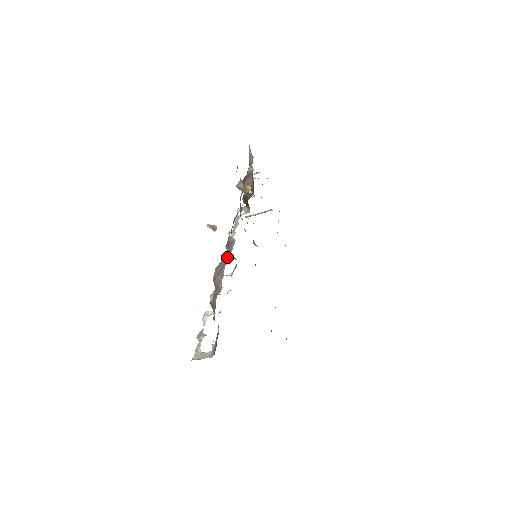
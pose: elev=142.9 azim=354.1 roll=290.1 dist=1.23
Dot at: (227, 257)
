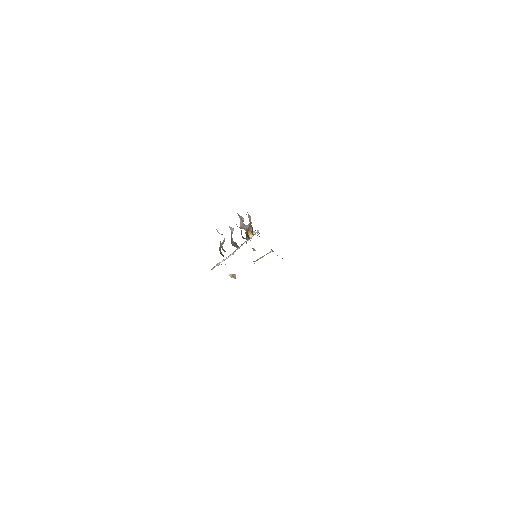
Dot at: occluded
